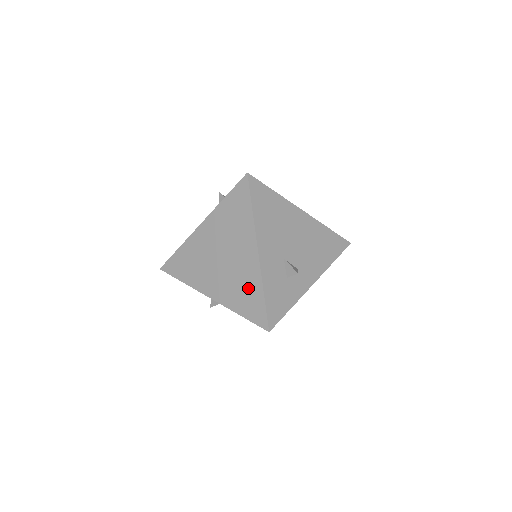
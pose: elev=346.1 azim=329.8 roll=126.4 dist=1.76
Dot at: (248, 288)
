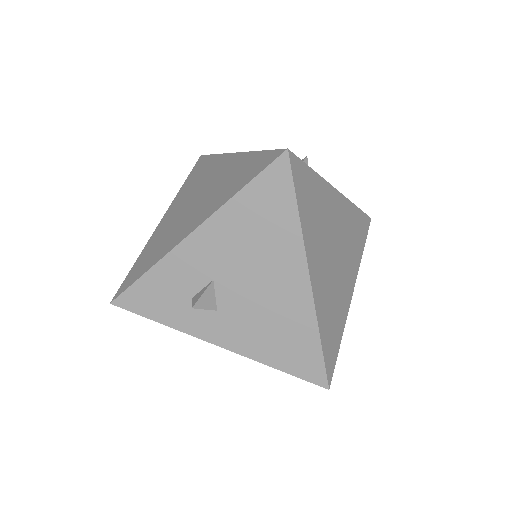
Dot at: (157, 250)
